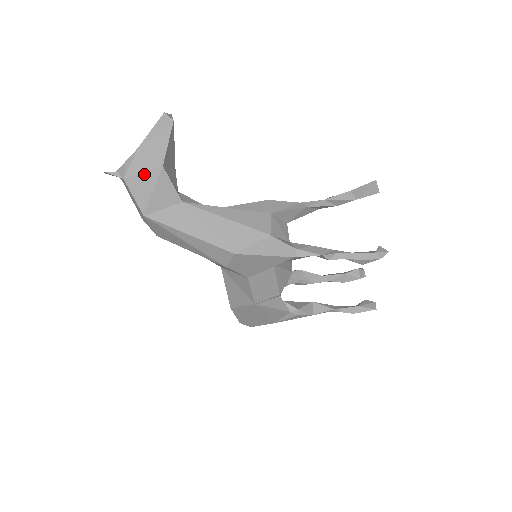
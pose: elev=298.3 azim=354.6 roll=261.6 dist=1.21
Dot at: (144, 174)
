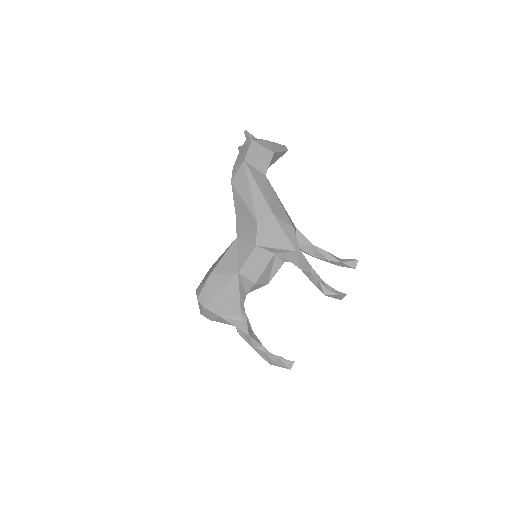
Dot at: (263, 147)
